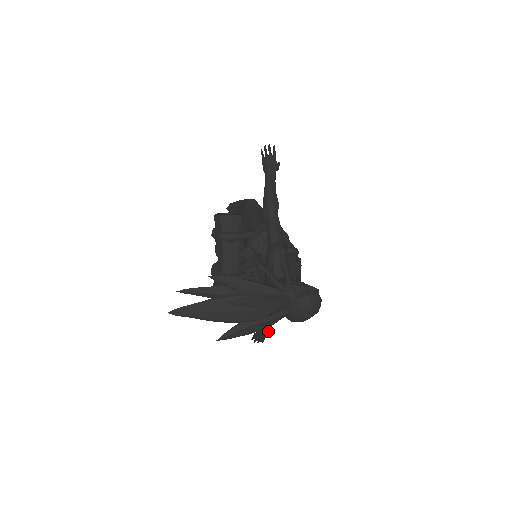
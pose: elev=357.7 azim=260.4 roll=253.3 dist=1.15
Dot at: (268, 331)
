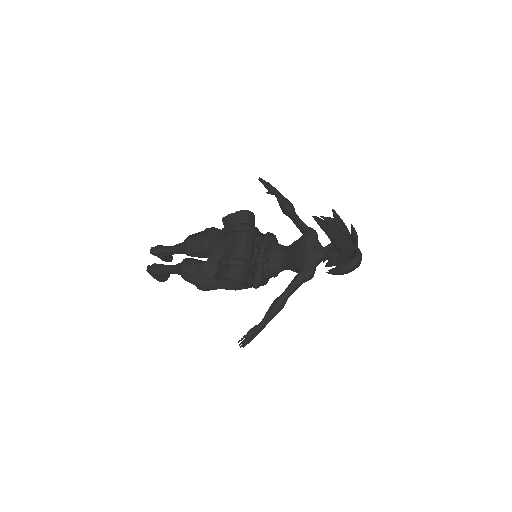
Dot at: occluded
